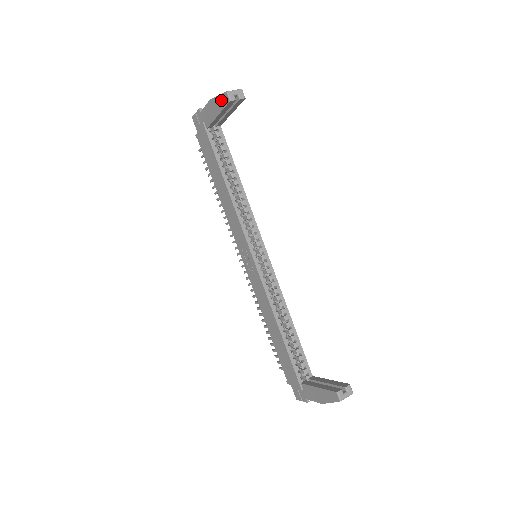
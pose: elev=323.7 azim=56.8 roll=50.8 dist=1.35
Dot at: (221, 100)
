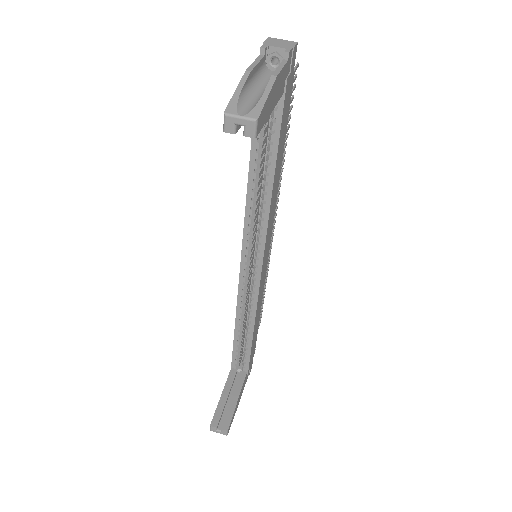
Dot at: occluded
